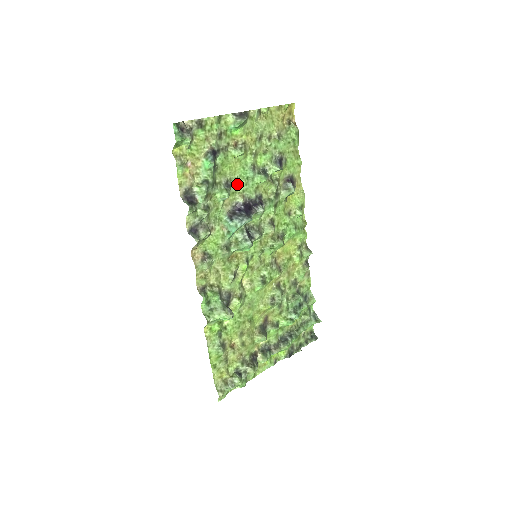
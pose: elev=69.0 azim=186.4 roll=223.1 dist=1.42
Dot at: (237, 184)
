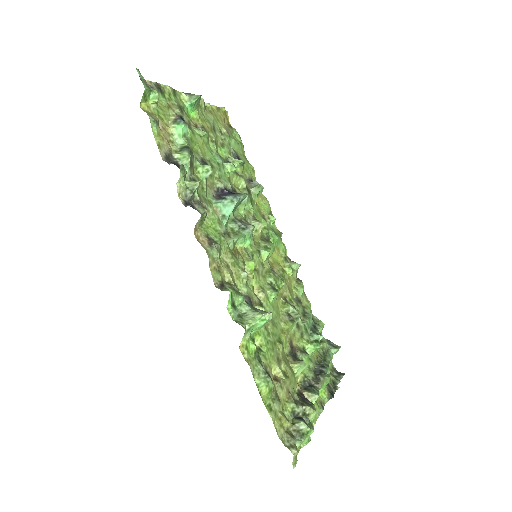
Dot at: (212, 166)
